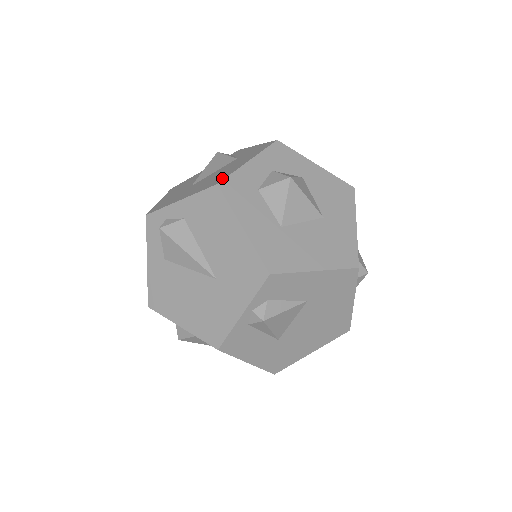
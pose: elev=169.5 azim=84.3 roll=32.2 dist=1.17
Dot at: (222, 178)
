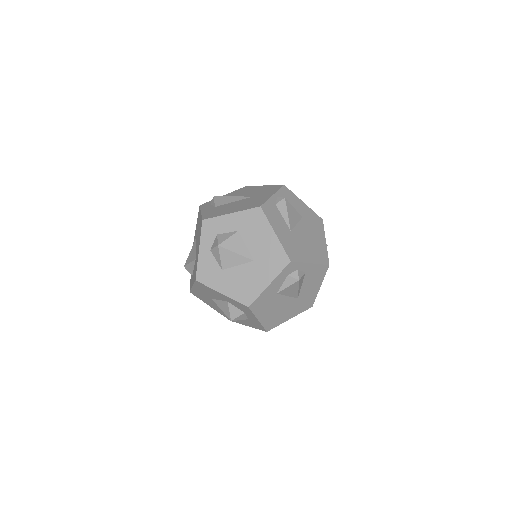
Dot at: occluded
